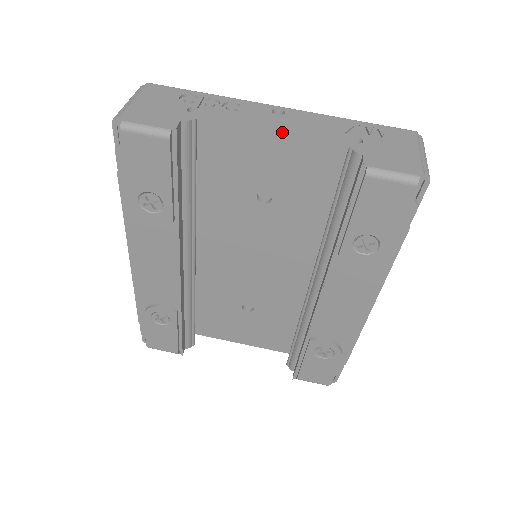
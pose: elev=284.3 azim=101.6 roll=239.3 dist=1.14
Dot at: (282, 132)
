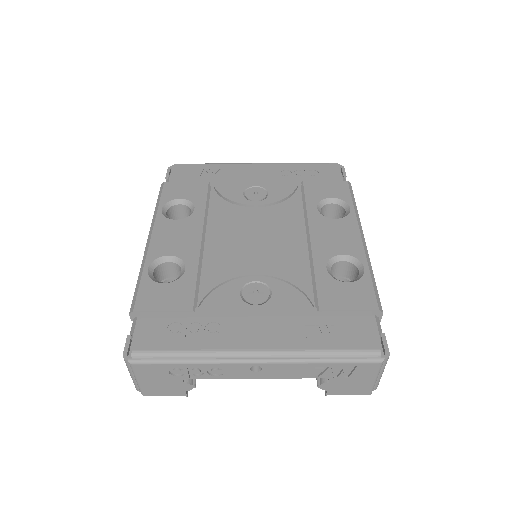
Dot at: occluded
